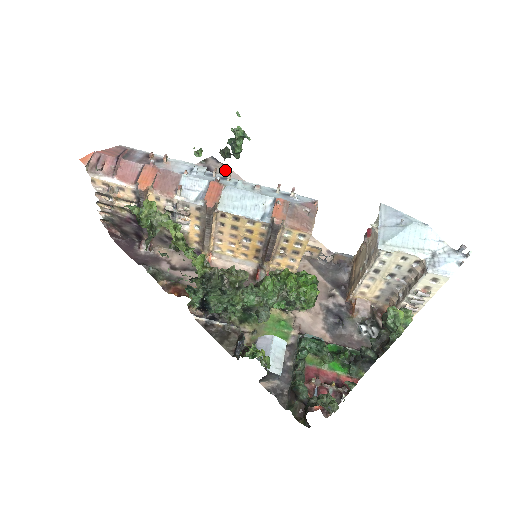
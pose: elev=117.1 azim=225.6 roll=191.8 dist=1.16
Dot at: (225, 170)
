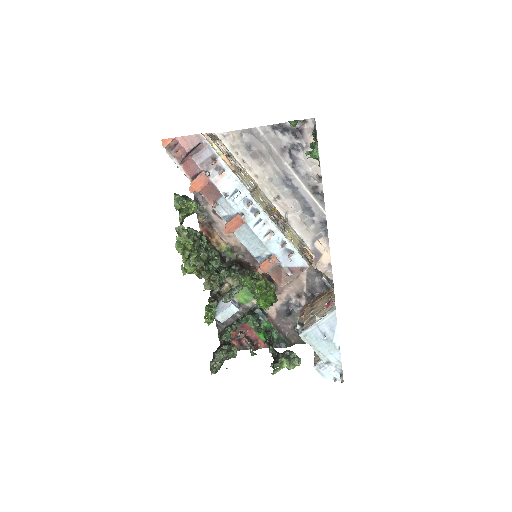
Dot at: occluded
